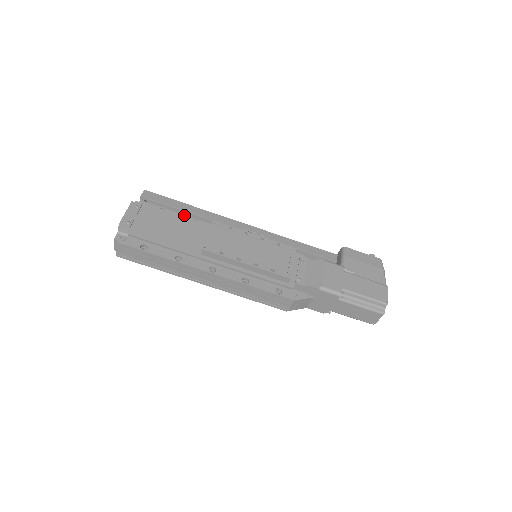
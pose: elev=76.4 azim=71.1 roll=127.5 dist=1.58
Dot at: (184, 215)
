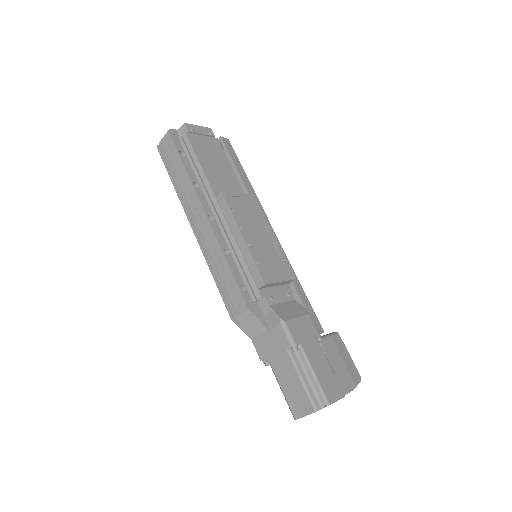
Dot at: occluded
